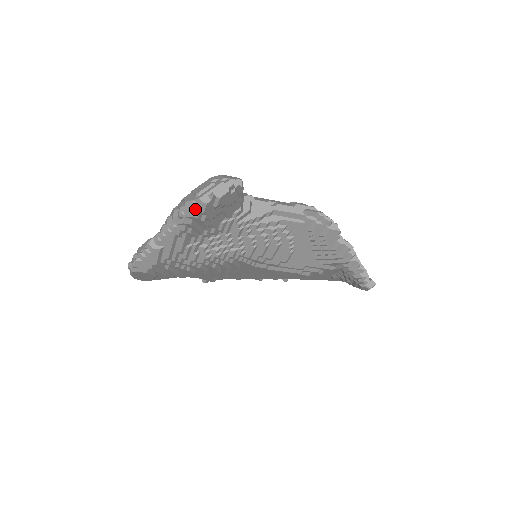
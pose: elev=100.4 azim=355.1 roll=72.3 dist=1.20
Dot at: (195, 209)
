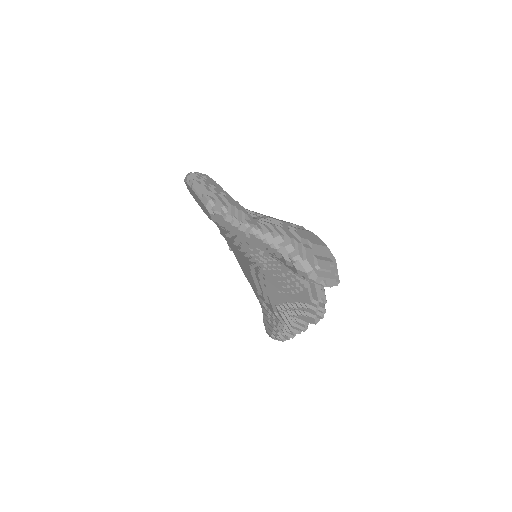
Dot at: (306, 274)
